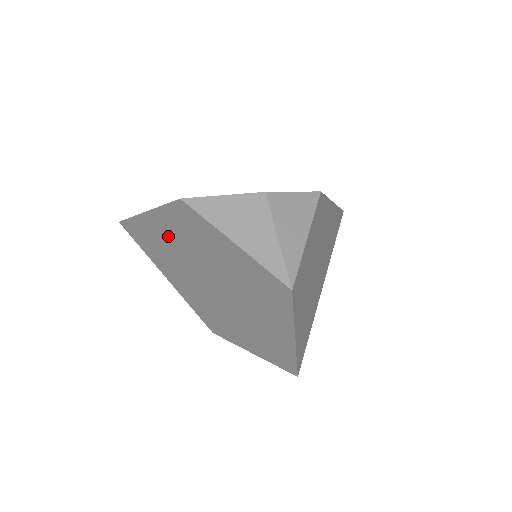
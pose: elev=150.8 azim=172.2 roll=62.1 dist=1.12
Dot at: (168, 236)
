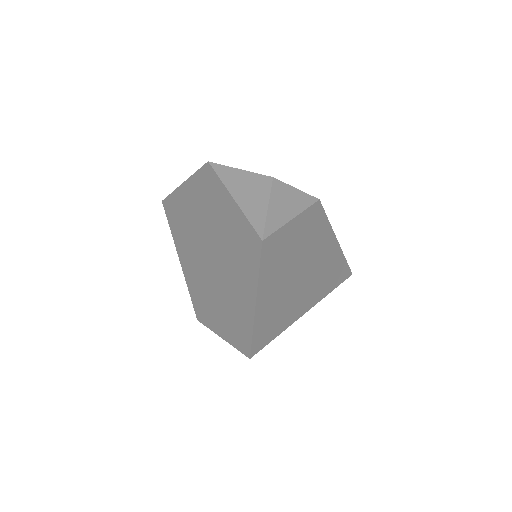
Dot at: (191, 206)
